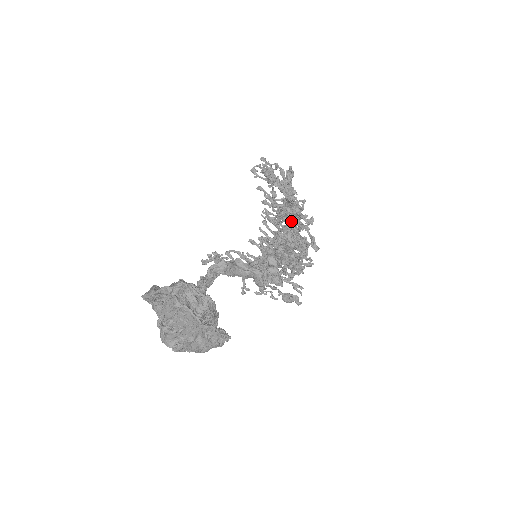
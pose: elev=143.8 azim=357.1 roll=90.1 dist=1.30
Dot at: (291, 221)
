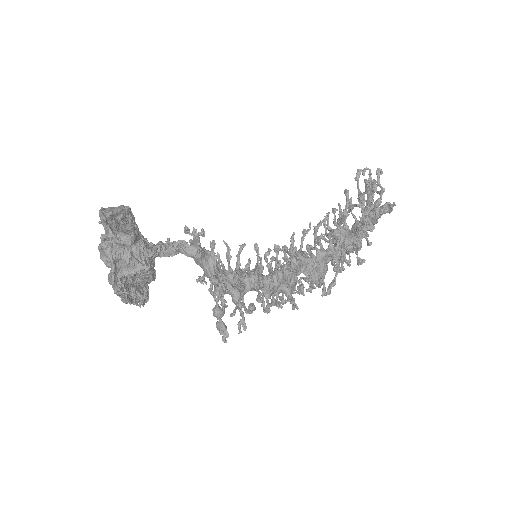
Dot at: (332, 251)
